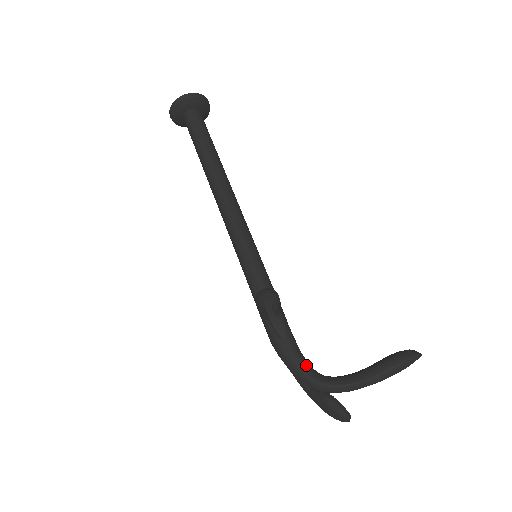
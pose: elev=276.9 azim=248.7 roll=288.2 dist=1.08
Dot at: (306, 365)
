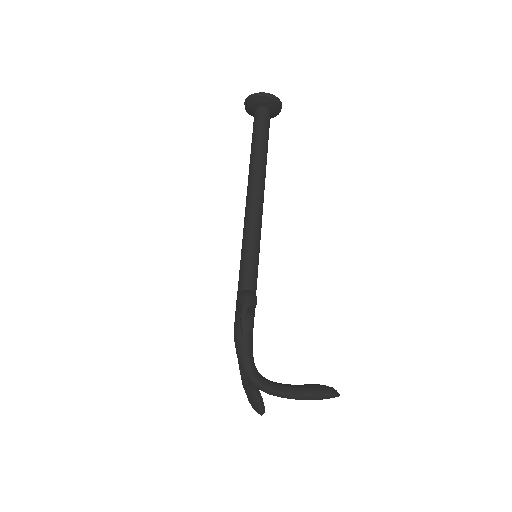
Dot at: (251, 361)
